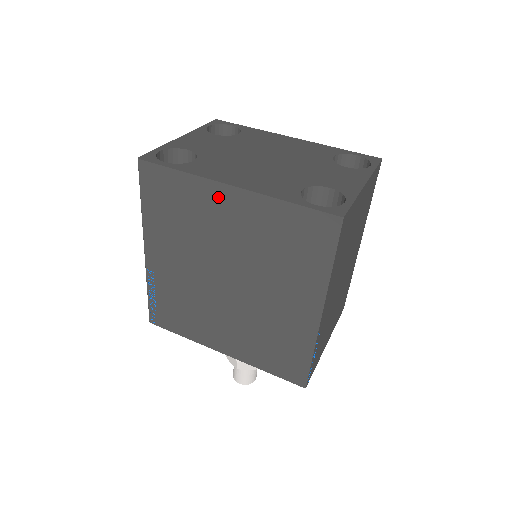
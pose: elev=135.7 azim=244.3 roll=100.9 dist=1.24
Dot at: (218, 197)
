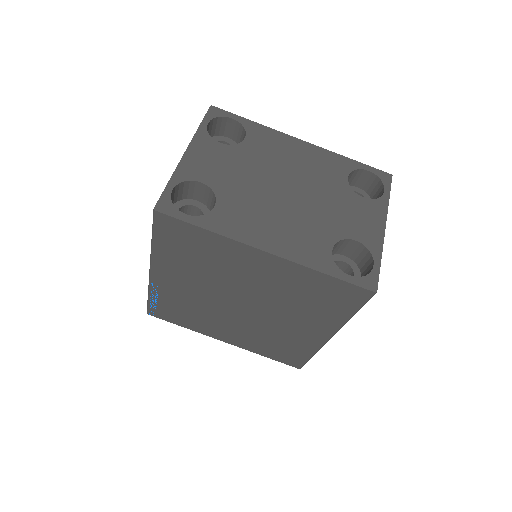
Dot at: (248, 256)
